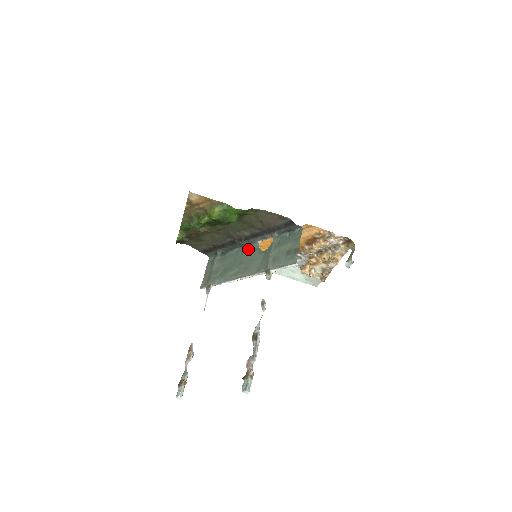
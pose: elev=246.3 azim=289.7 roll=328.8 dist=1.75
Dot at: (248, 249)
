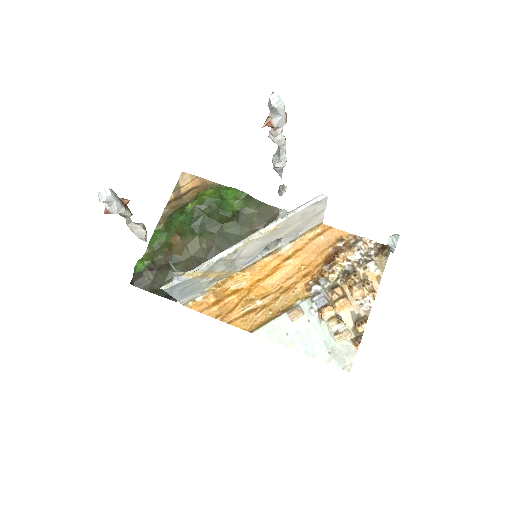
Dot at: occluded
